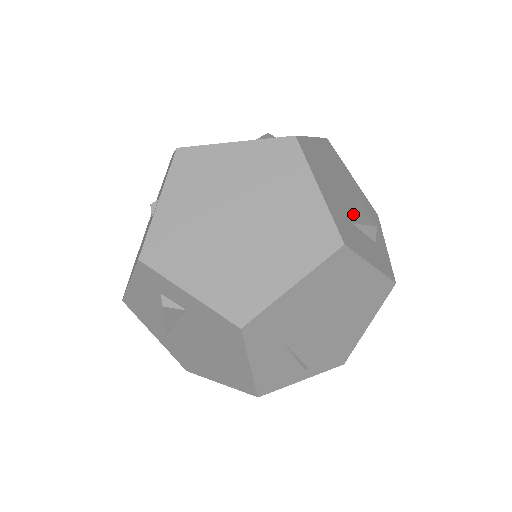
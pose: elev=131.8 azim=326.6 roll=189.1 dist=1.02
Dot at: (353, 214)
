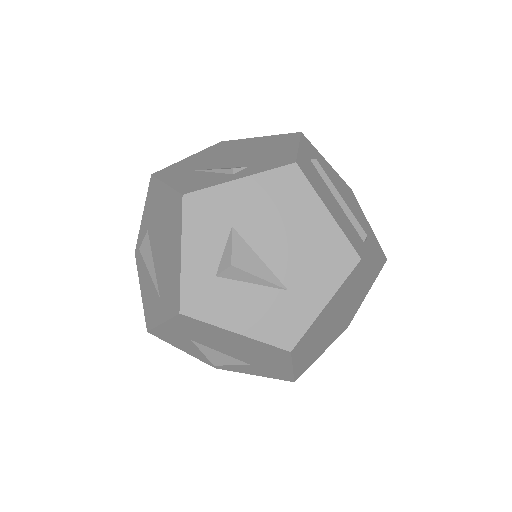
Dot at: occluded
